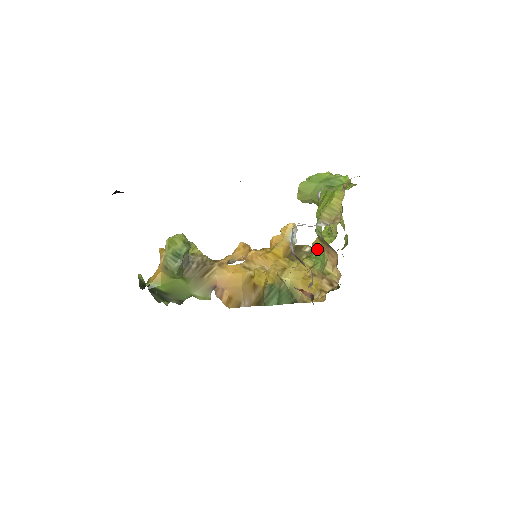
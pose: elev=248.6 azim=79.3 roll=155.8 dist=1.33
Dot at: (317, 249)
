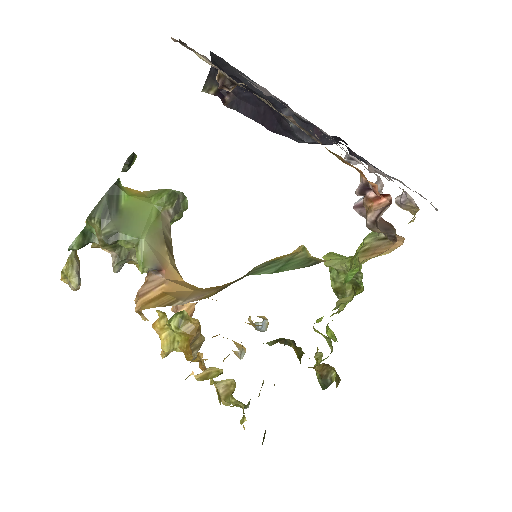
Dot at: occluded
